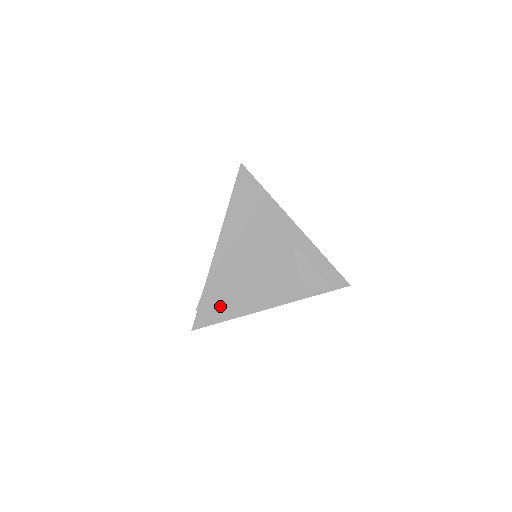
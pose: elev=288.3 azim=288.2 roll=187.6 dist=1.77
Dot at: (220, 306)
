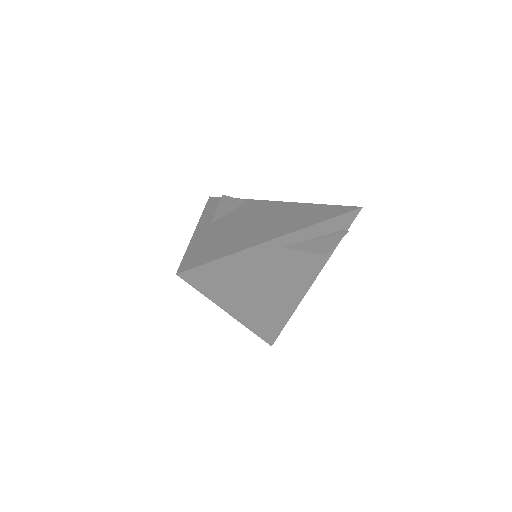
Dot at: (275, 323)
